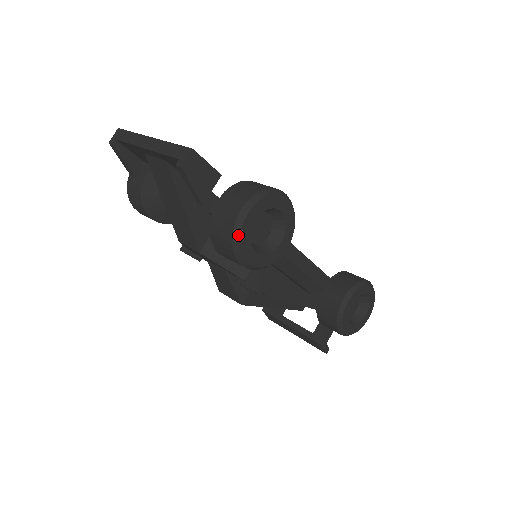
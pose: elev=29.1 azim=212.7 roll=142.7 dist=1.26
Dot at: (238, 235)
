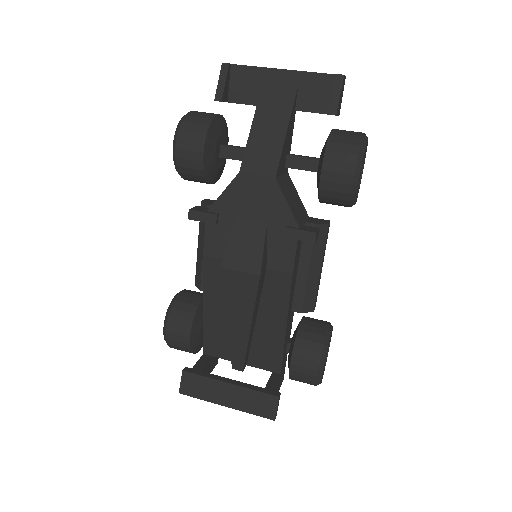
Dot at: (365, 143)
